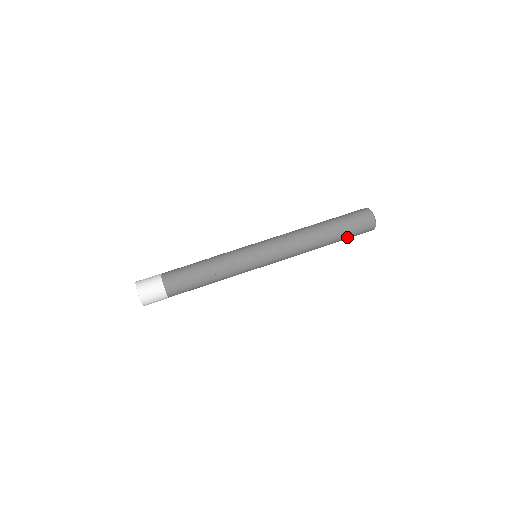
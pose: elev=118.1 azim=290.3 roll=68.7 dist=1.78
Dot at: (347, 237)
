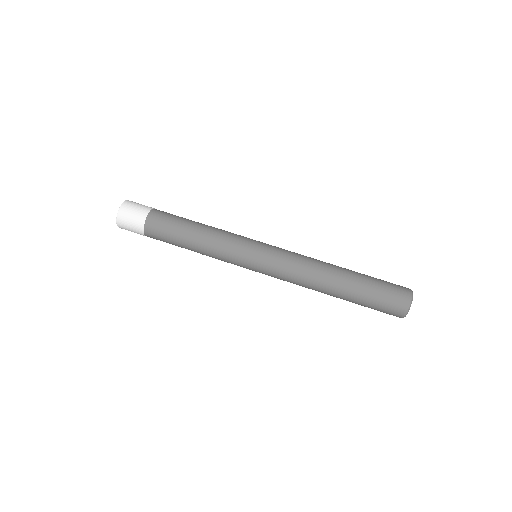
Dot at: (366, 302)
